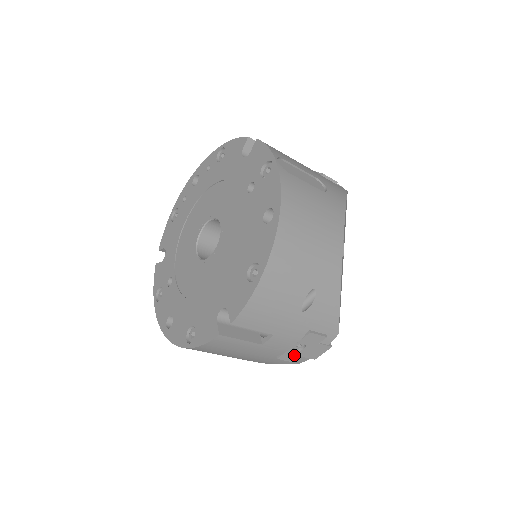
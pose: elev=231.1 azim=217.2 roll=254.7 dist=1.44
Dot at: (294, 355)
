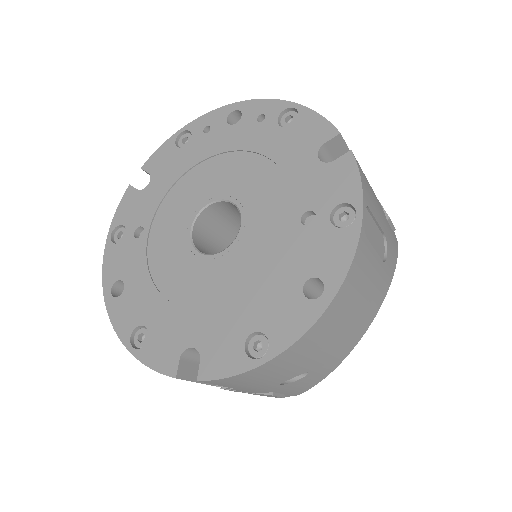
Dot at: occluded
